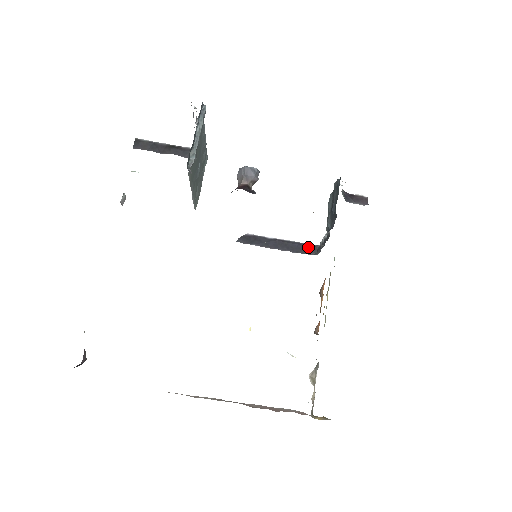
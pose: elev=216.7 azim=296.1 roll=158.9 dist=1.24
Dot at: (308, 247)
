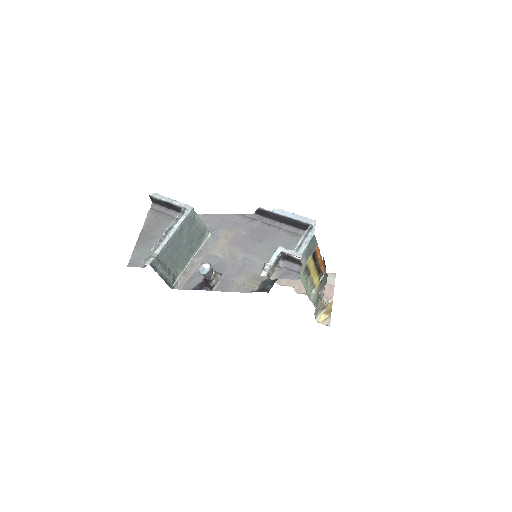
Dot at: (302, 225)
